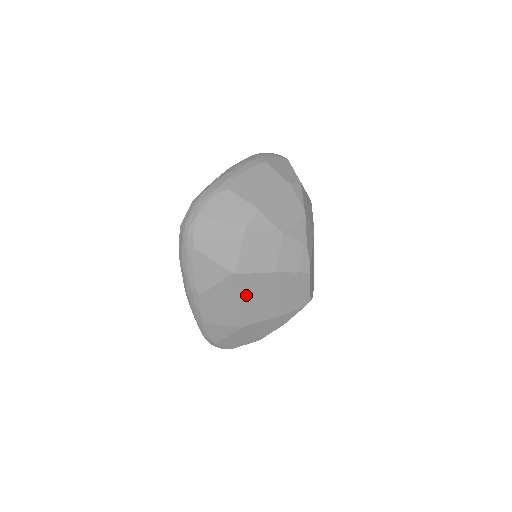
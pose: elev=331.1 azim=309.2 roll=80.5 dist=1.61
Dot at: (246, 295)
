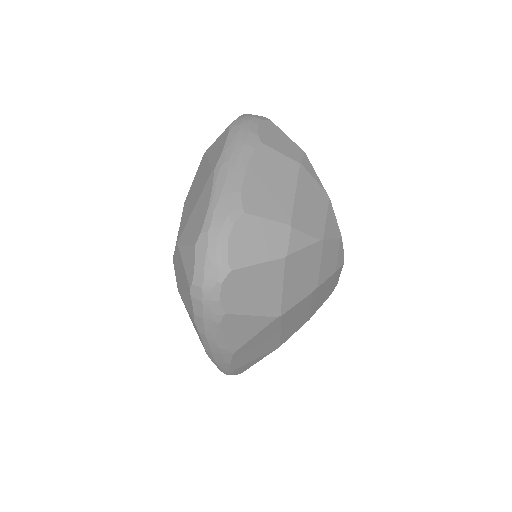
Dot at: (286, 325)
